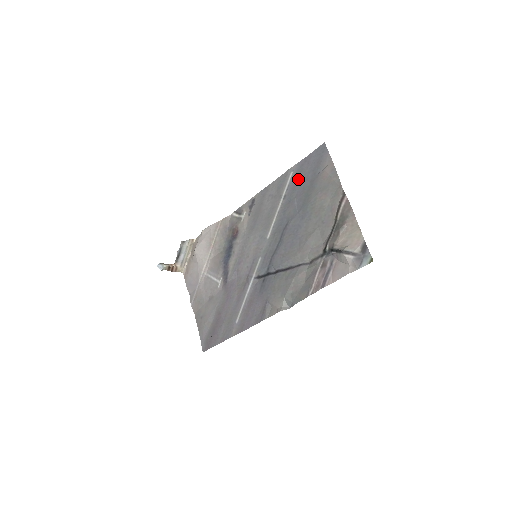
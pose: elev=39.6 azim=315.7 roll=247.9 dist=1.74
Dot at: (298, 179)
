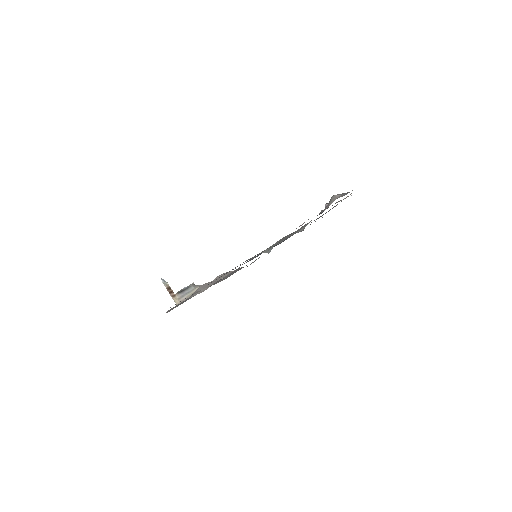
Dot at: occluded
